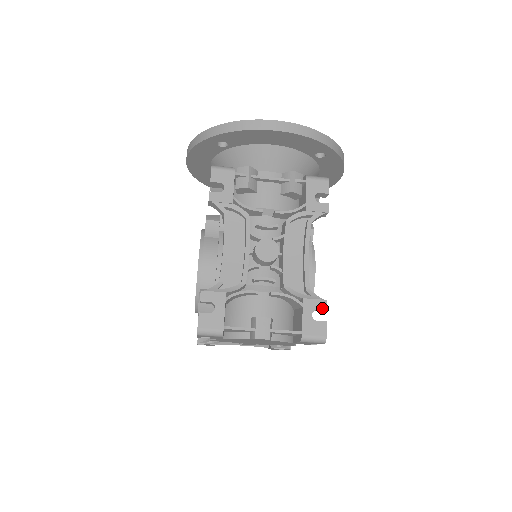
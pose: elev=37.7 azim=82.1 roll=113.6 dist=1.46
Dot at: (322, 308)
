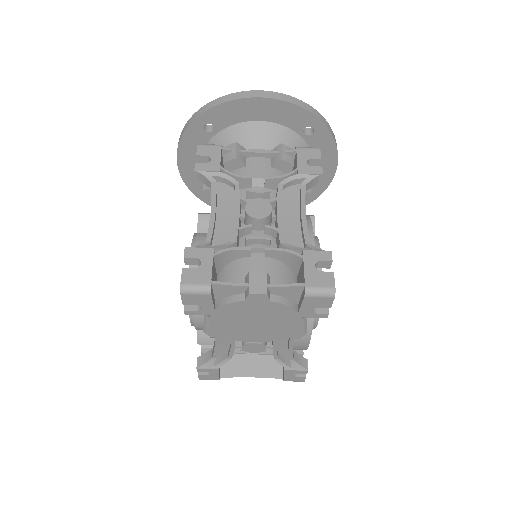
Dot at: (326, 259)
